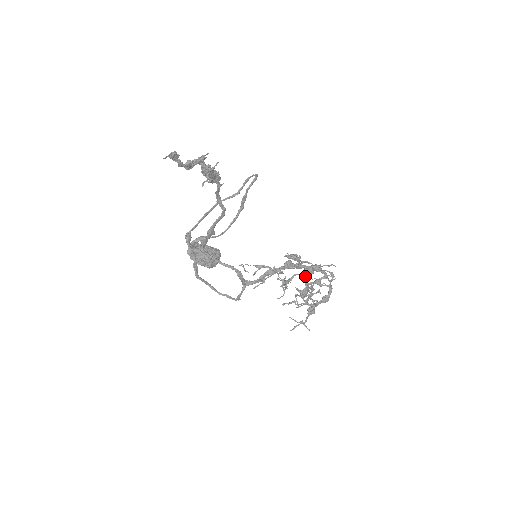
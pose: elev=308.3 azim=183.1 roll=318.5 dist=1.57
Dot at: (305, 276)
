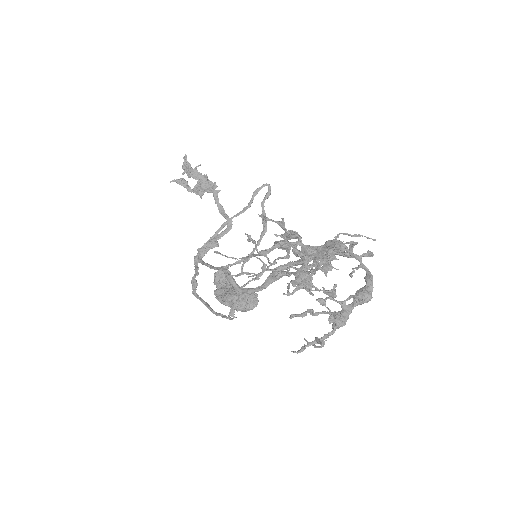
Dot at: occluded
